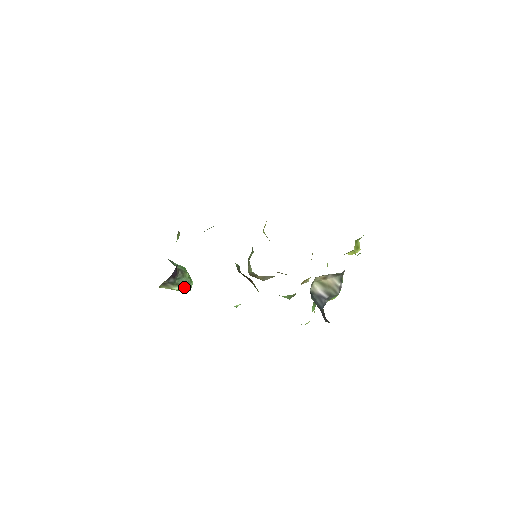
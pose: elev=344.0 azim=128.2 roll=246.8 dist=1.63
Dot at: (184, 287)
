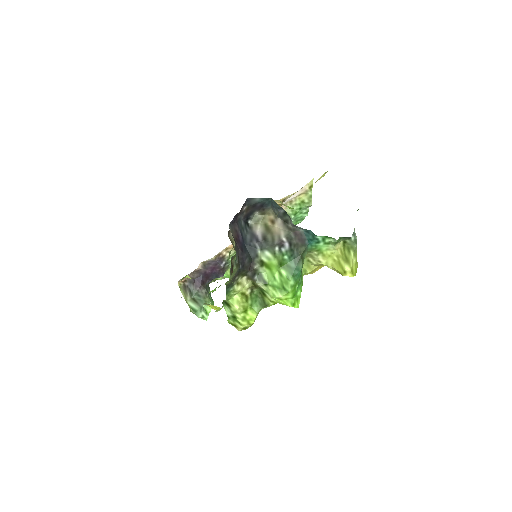
Dot at: (196, 307)
